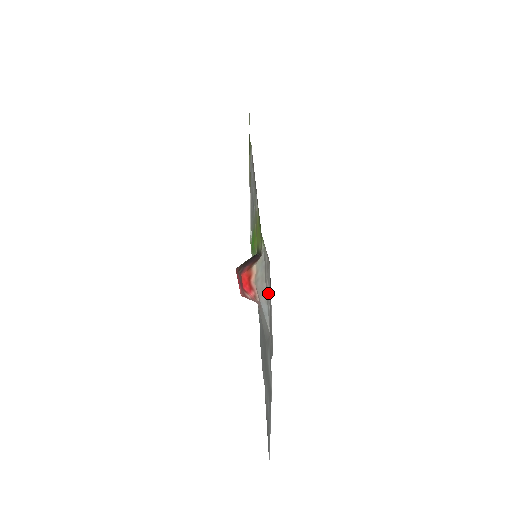
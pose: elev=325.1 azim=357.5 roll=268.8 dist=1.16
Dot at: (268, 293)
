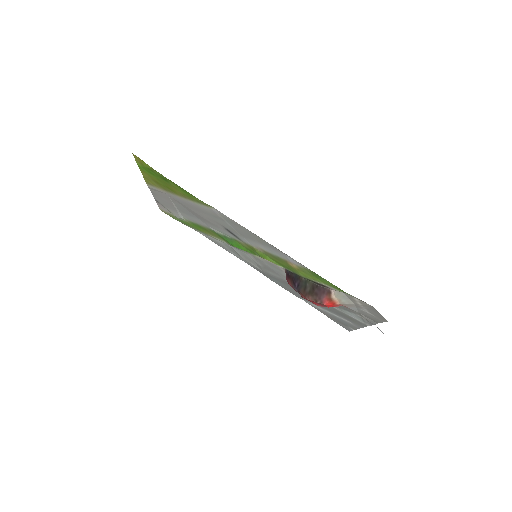
Dot at: (362, 308)
